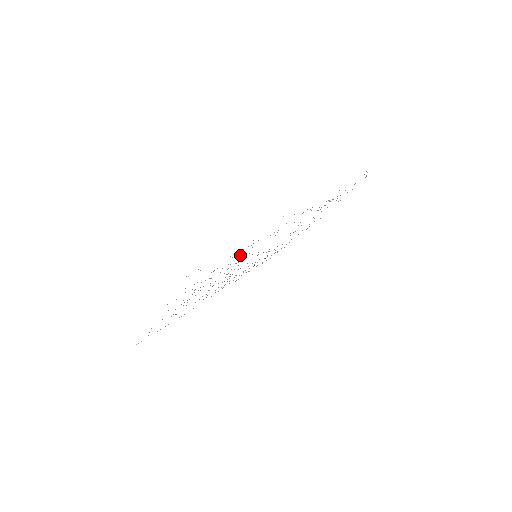
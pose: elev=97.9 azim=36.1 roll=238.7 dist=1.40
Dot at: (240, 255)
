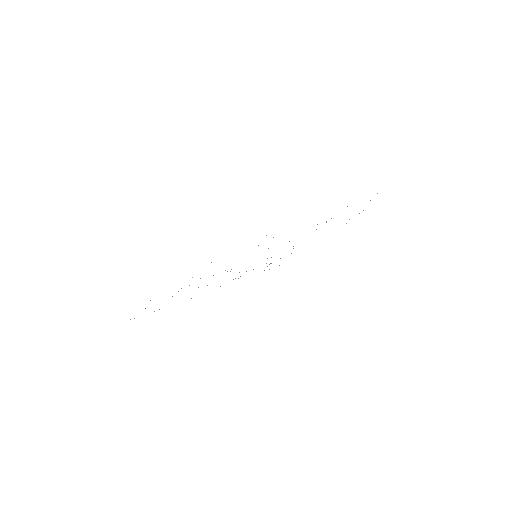
Dot at: occluded
